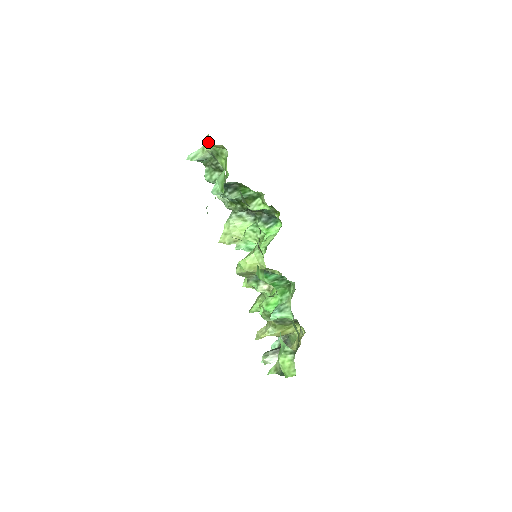
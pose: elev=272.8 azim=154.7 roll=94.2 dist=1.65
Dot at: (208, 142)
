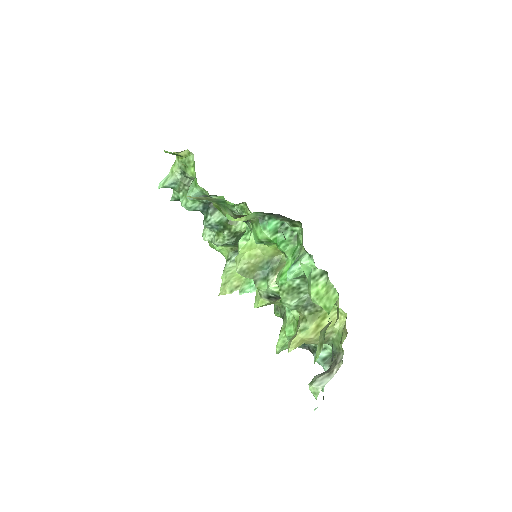
Dot at: (175, 162)
